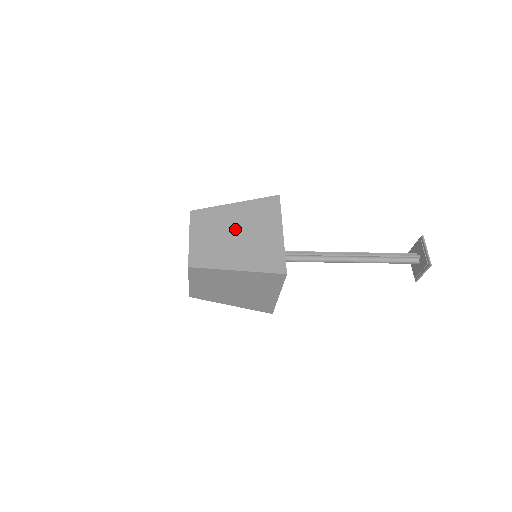
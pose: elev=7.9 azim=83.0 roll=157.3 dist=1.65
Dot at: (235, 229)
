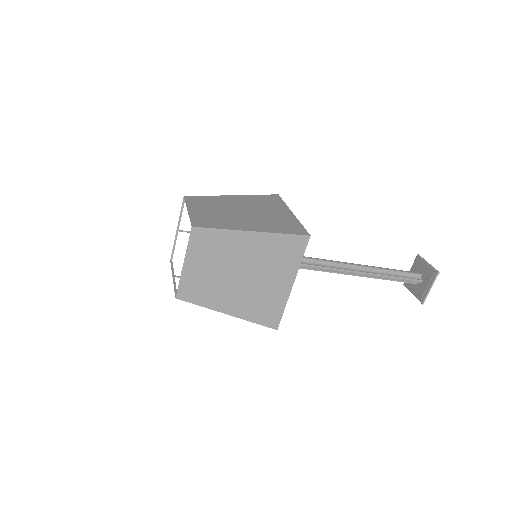
Dot at: (239, 208)
